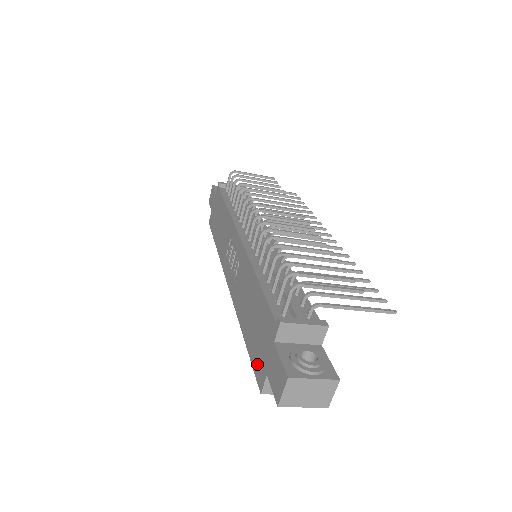
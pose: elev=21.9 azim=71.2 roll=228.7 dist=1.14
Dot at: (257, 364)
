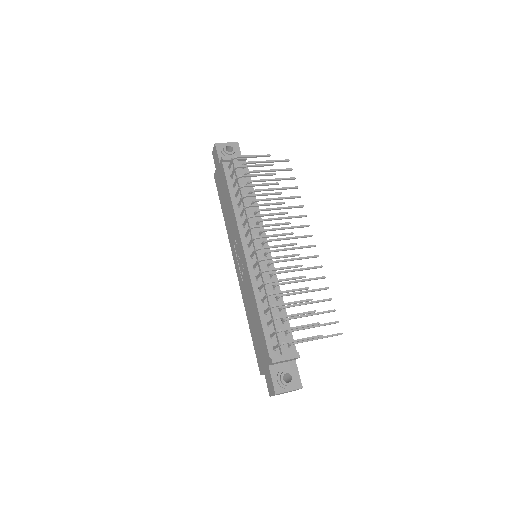
Dot at: (258, 358)
